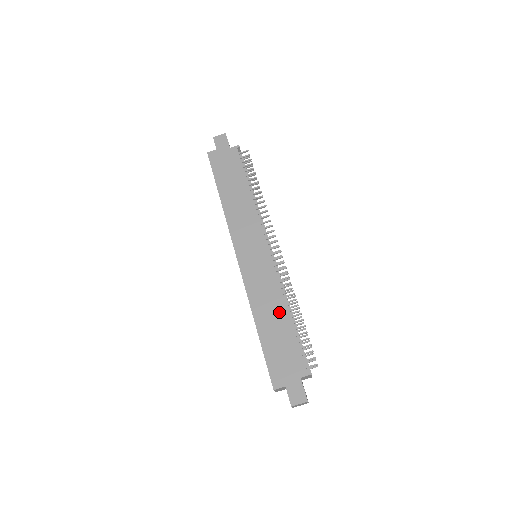
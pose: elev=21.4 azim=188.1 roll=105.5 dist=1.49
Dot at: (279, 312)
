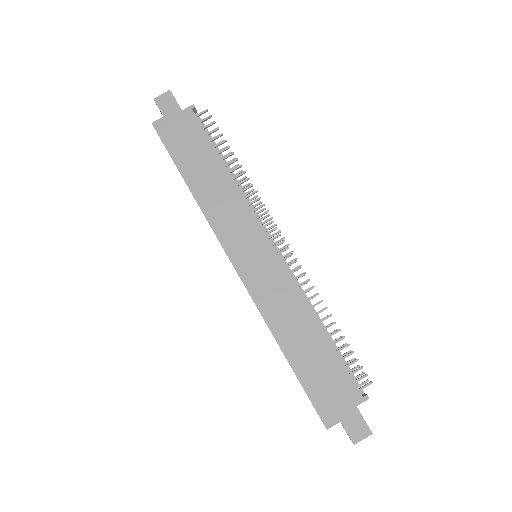
Dot at: (308, 328)
